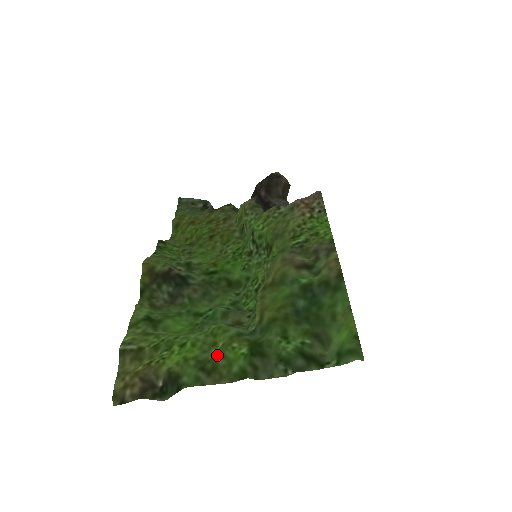
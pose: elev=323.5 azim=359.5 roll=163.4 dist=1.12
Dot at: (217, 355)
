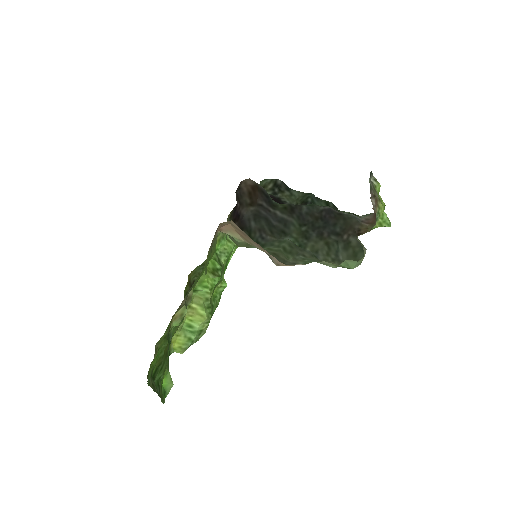
Dot at: occluded
